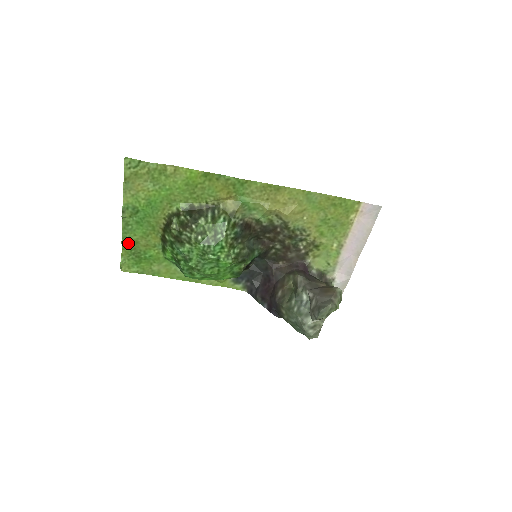
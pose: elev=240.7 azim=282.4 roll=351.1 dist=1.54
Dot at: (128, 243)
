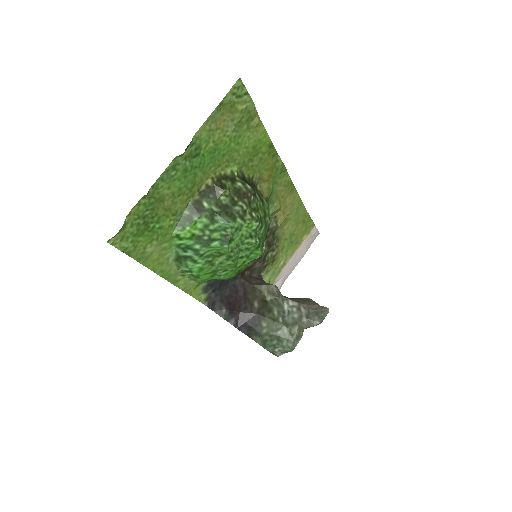
Dot at: (152, 197)
